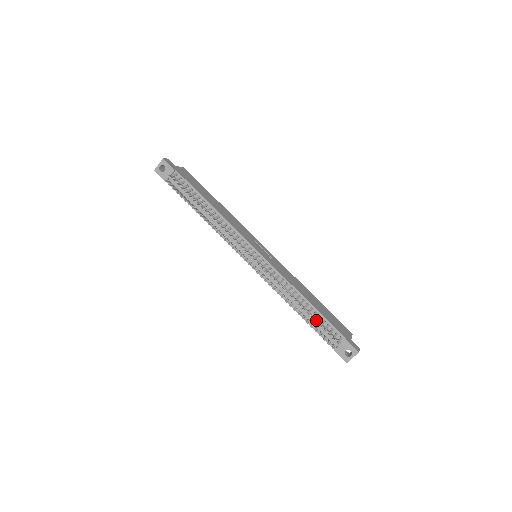
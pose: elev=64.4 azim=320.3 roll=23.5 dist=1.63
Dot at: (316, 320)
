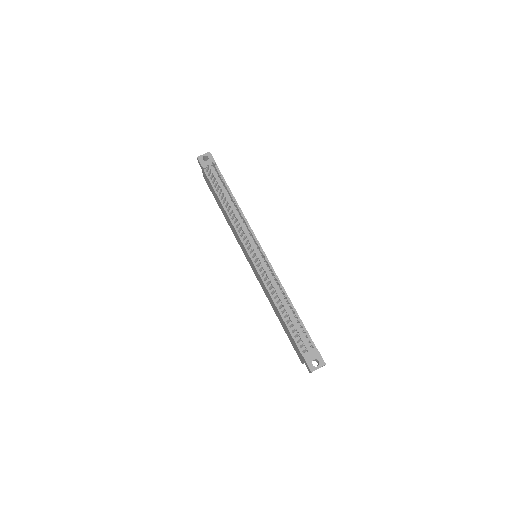
Dot at: (298, 321)
